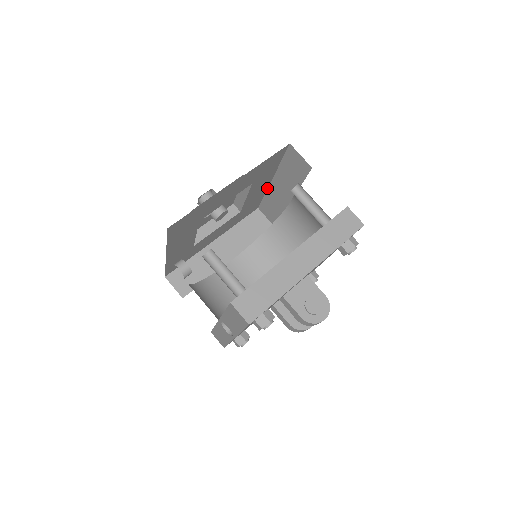
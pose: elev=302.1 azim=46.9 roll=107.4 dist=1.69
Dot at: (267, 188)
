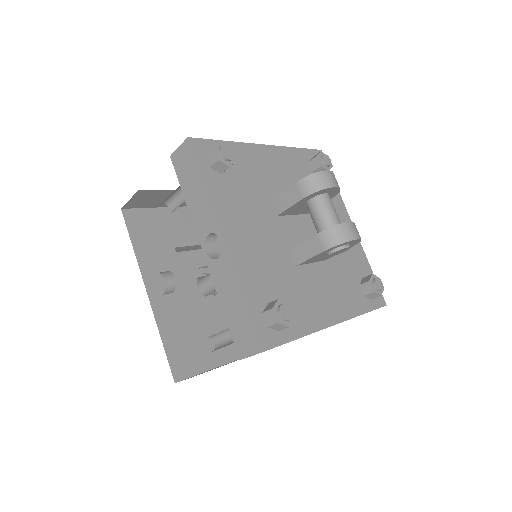
Dot at: occluded
